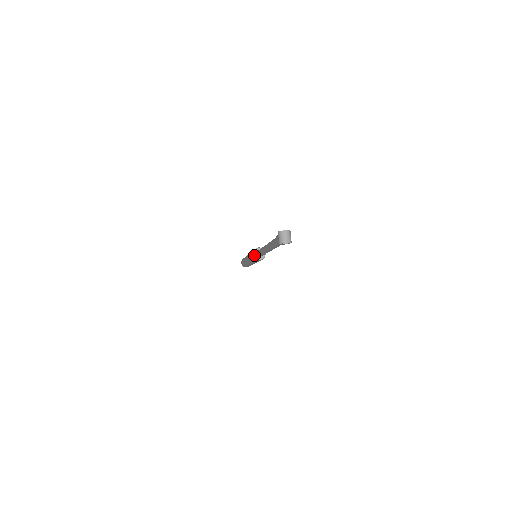
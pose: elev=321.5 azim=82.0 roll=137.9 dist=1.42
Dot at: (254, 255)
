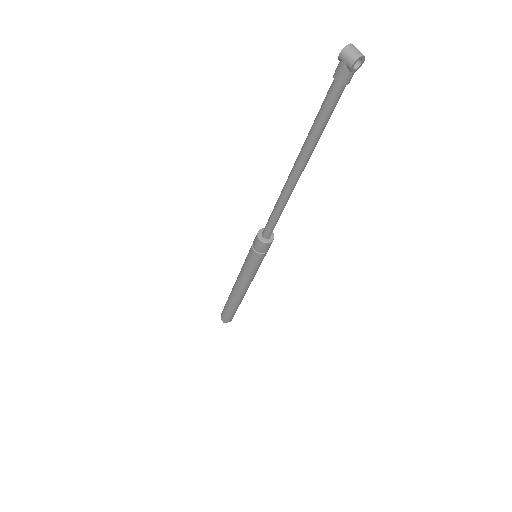
Dot at: (261, 239)
